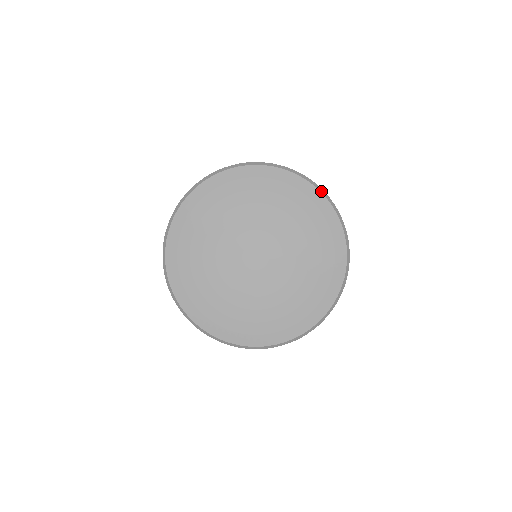
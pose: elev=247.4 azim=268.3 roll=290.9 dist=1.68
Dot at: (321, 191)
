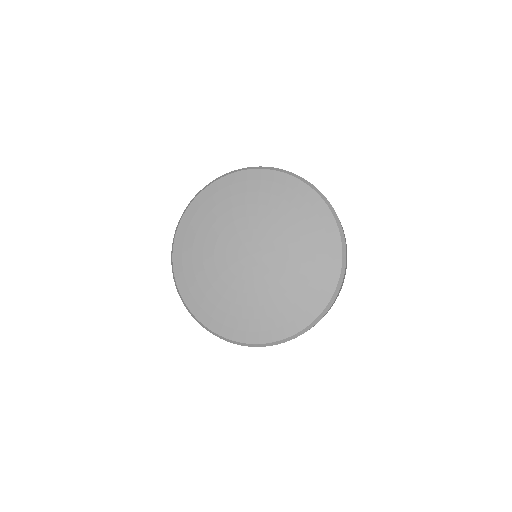
Dot at: (341, 233)
